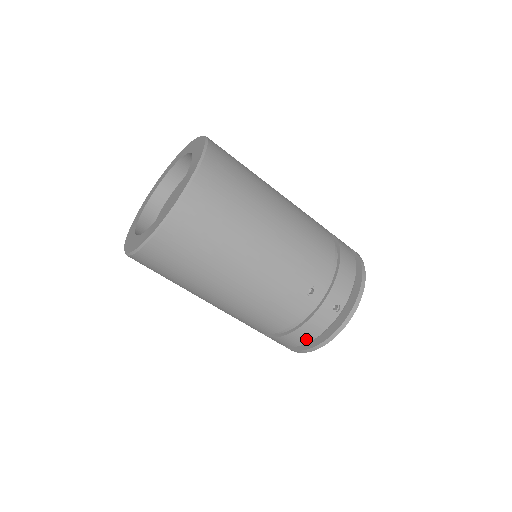
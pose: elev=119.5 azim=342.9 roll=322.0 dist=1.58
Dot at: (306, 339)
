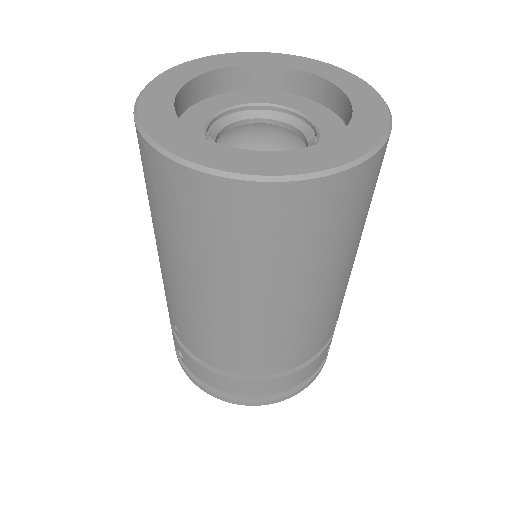
Dot at: (288, 386)
